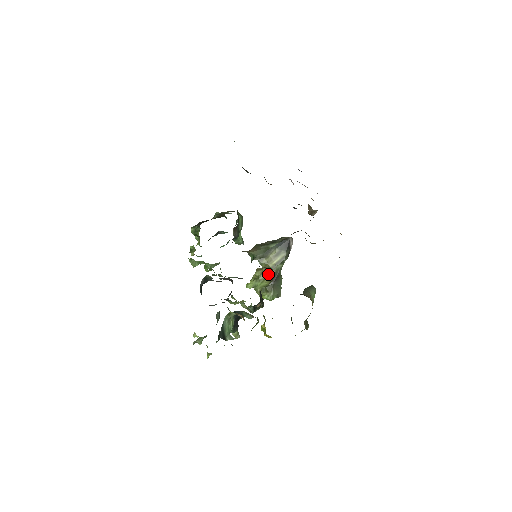
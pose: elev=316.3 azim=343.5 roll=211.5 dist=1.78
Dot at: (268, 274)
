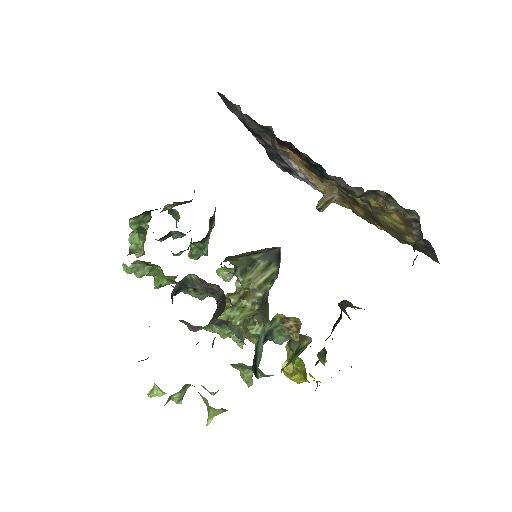
Dot at: (252, 298)
